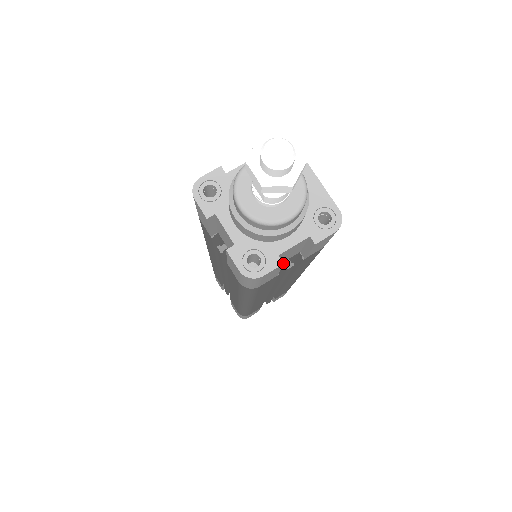
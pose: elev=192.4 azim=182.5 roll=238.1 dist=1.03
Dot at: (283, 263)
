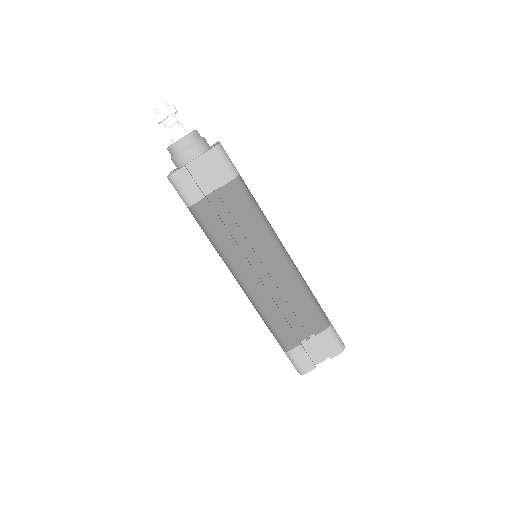
Dot at: (184, 166)
